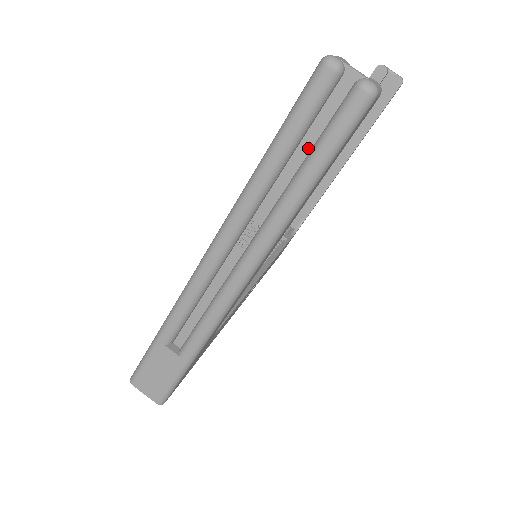
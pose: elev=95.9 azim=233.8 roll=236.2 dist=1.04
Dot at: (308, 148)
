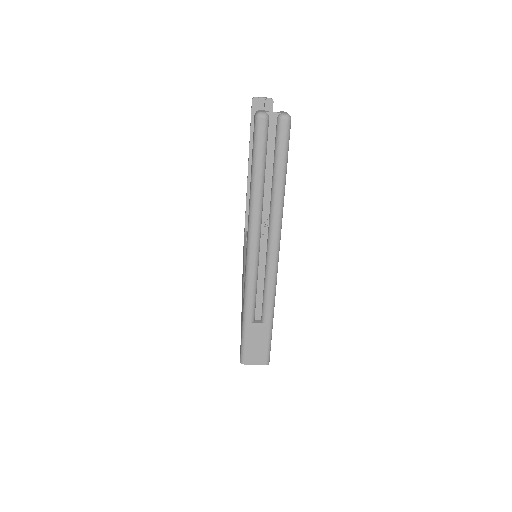
Dot at: (271, 162)
